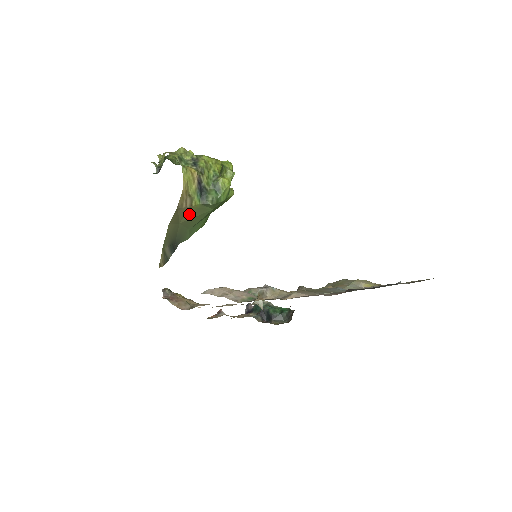
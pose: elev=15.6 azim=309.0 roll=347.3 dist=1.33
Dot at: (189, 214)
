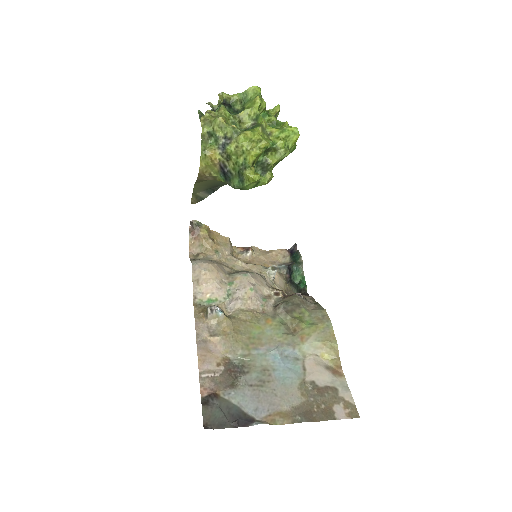
Dot at: occluded
